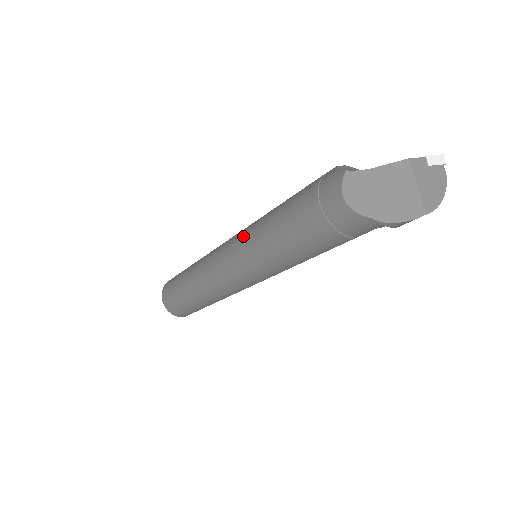
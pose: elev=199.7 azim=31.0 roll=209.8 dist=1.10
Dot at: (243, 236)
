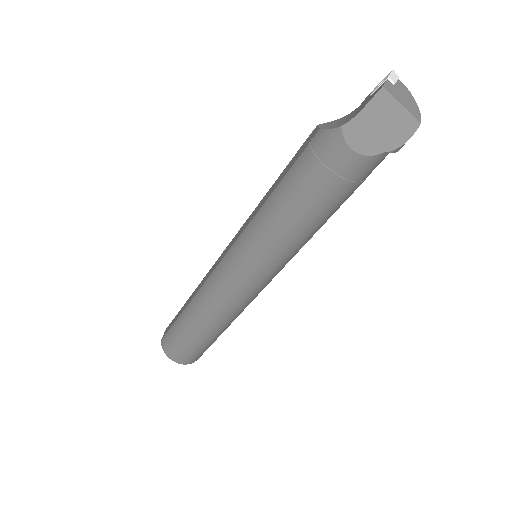
Dot at: (245, 245)
